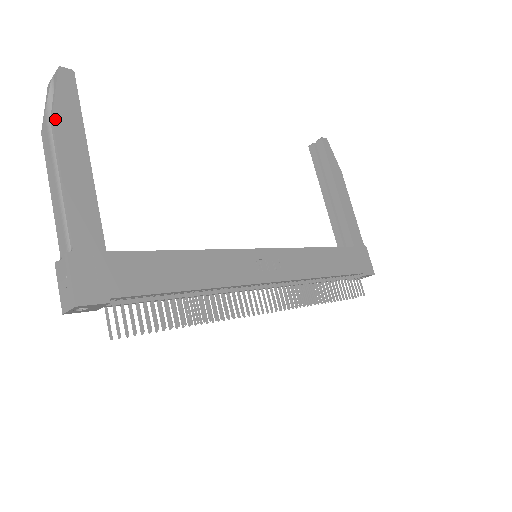
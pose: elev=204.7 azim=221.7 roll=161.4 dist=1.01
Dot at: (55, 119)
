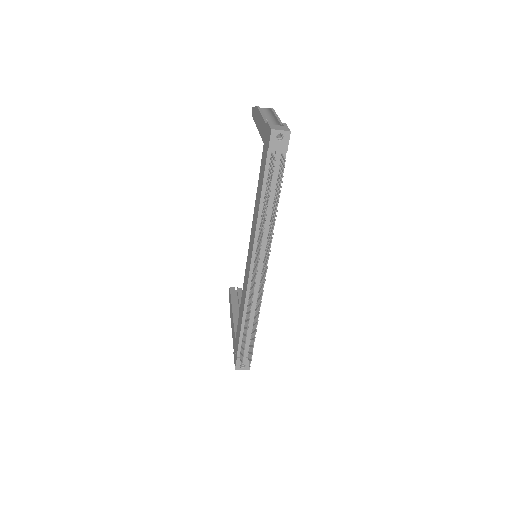
Dot at: occluded
